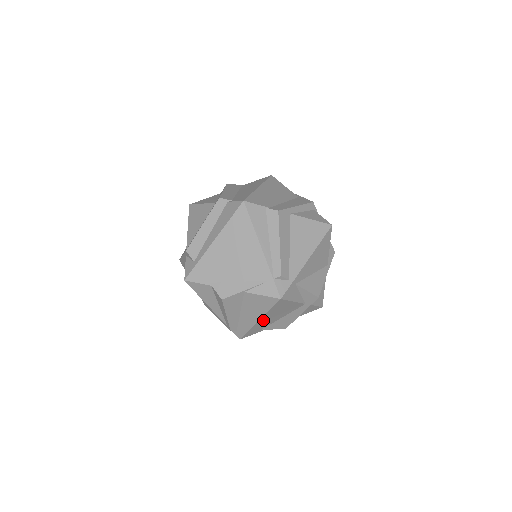
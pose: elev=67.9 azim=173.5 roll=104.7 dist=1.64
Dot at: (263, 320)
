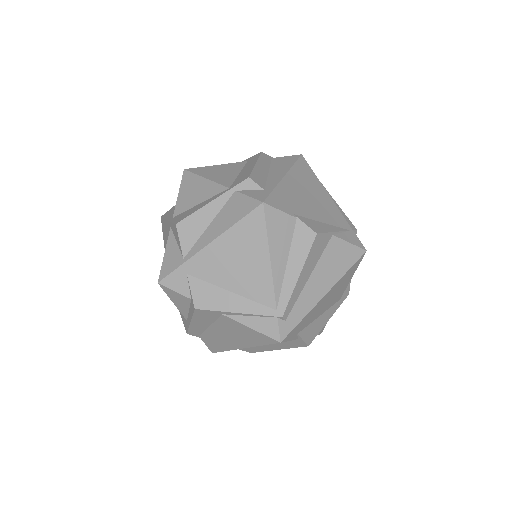
Dot at: (323, 299)
